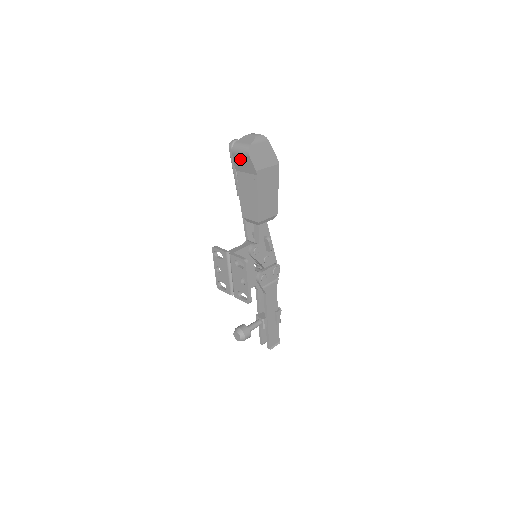
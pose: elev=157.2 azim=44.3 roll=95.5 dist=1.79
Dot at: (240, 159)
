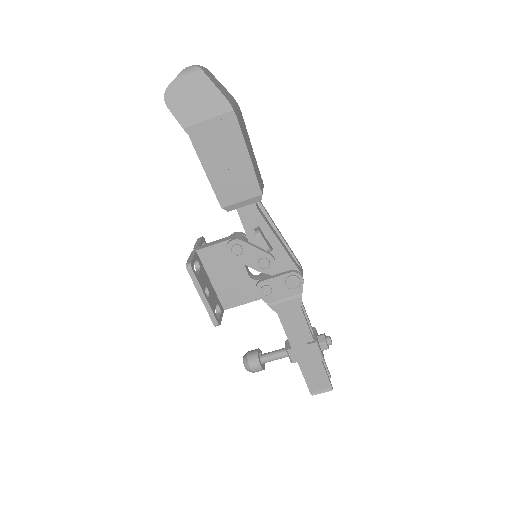
Dot at: occluded
